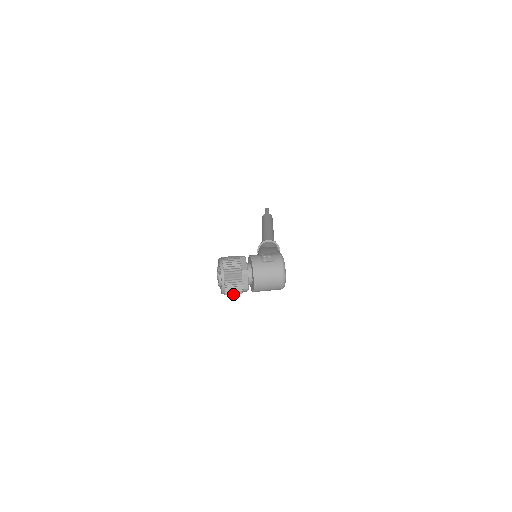
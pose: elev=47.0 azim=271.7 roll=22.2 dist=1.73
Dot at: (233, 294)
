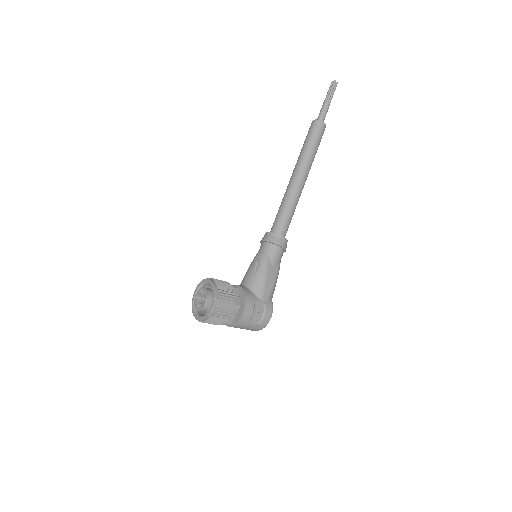
Dot at: occluded
